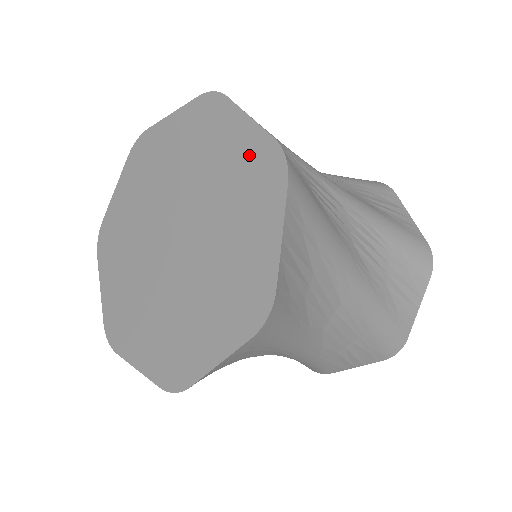
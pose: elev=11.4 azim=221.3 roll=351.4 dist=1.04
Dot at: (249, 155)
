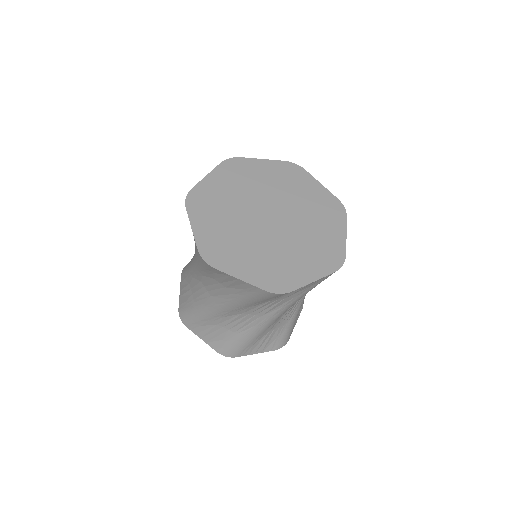
Dot at: (332, 245)
